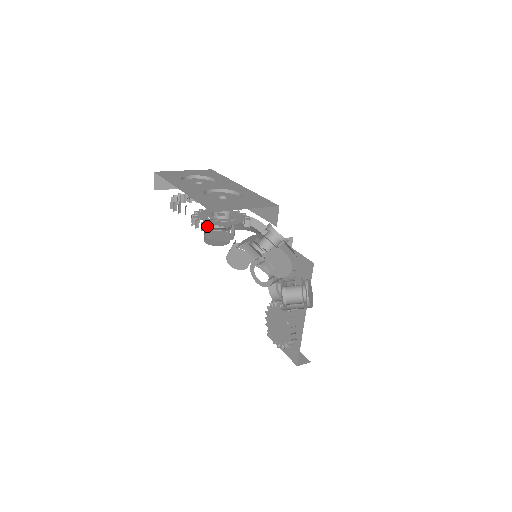
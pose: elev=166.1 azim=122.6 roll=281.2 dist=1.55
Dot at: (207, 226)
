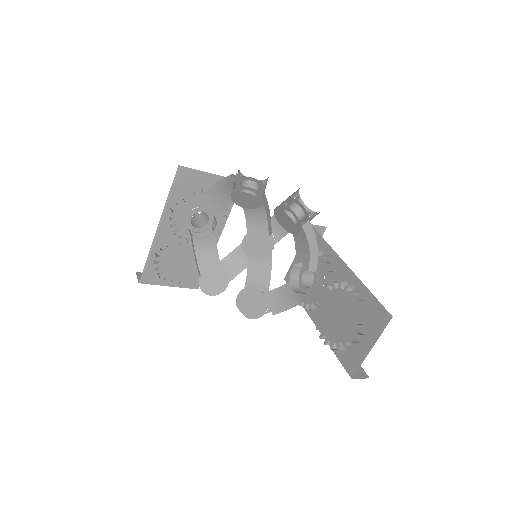
Dot at: (188, 231)
